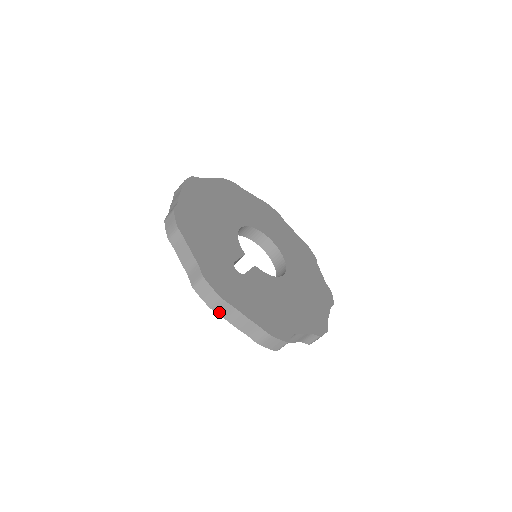
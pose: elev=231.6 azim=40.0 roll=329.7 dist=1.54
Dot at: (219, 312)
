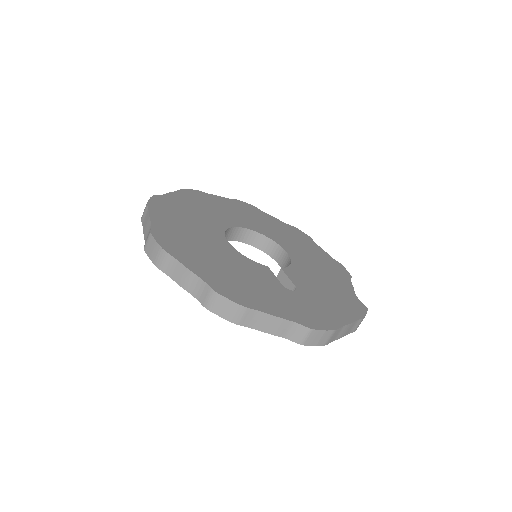
Dot at: (331, 341)
